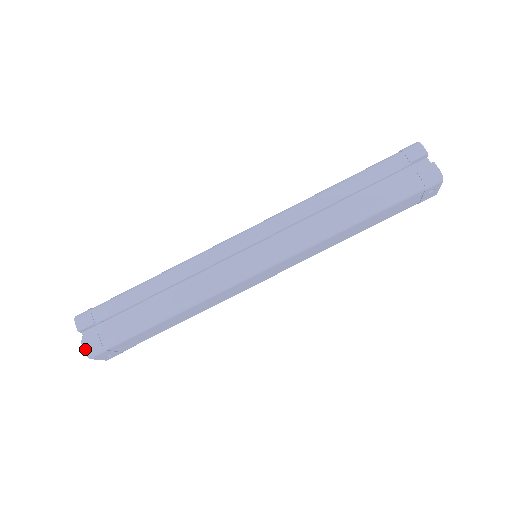
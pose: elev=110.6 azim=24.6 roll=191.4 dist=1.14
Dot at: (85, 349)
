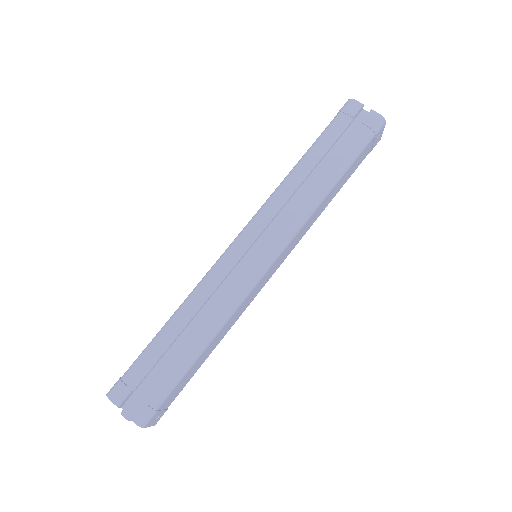
Dot at: (135, 420)
